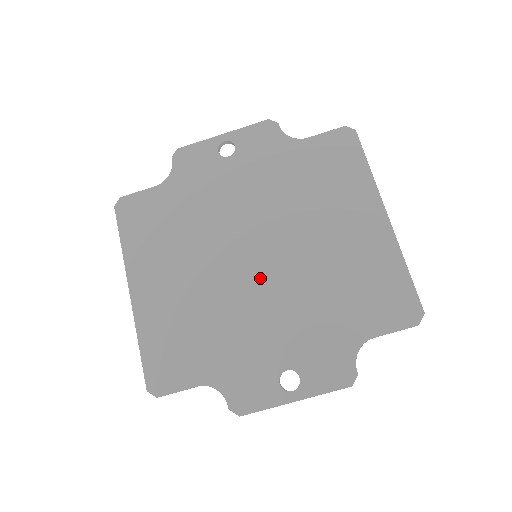
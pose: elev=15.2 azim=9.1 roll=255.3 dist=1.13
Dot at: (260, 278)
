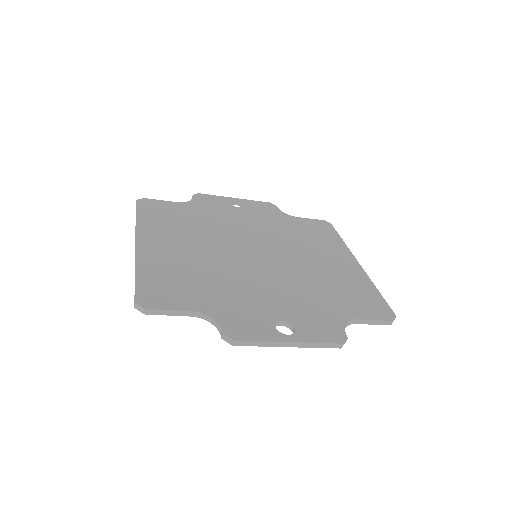
Dot at: (260, 265)
